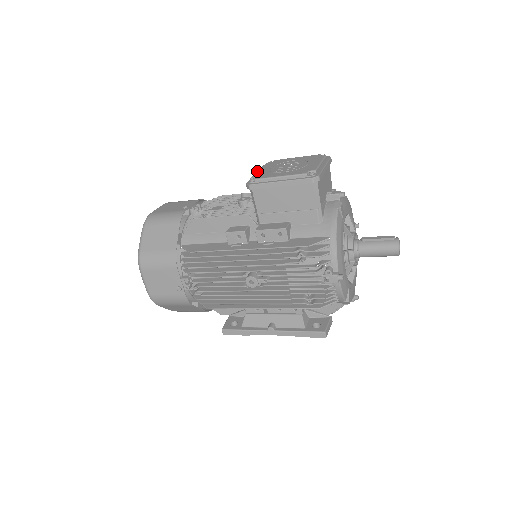
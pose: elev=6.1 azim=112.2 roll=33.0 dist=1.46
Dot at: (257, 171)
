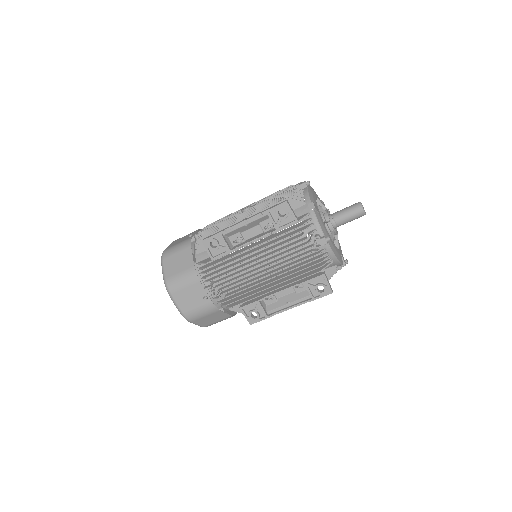
Dot at: occluded
